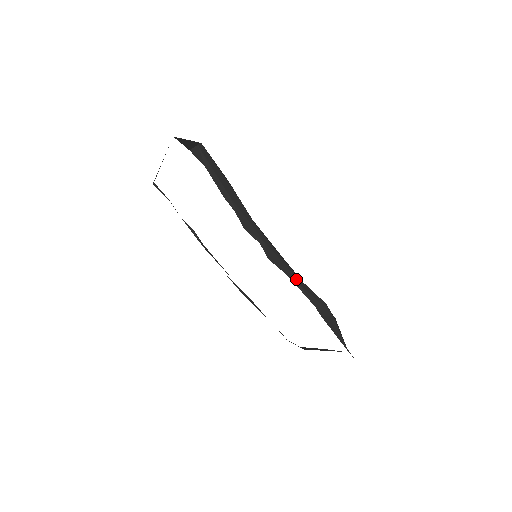
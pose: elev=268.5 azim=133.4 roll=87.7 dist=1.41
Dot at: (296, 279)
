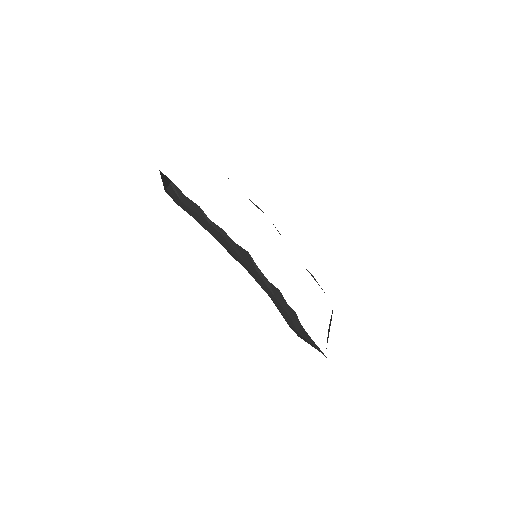
Dot at: (310, 273)
